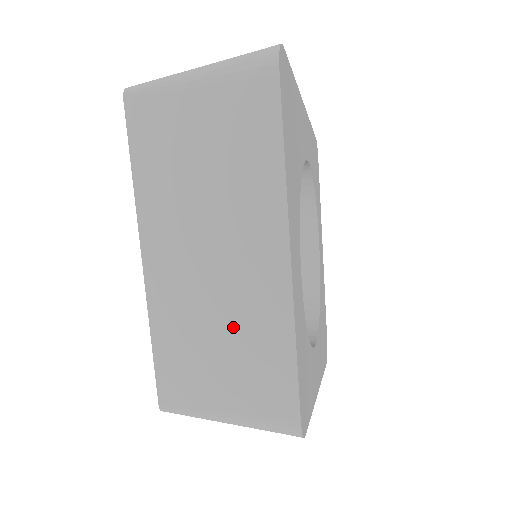
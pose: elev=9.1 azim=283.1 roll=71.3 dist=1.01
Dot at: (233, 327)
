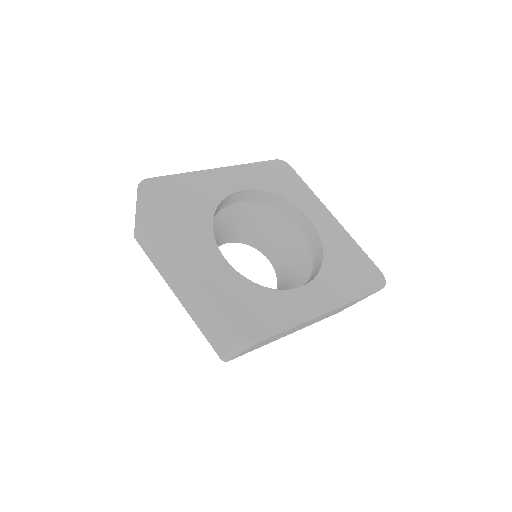
Dot at: (203, 305)
